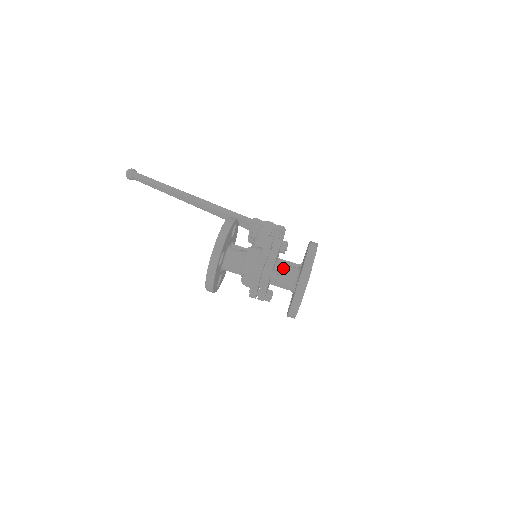
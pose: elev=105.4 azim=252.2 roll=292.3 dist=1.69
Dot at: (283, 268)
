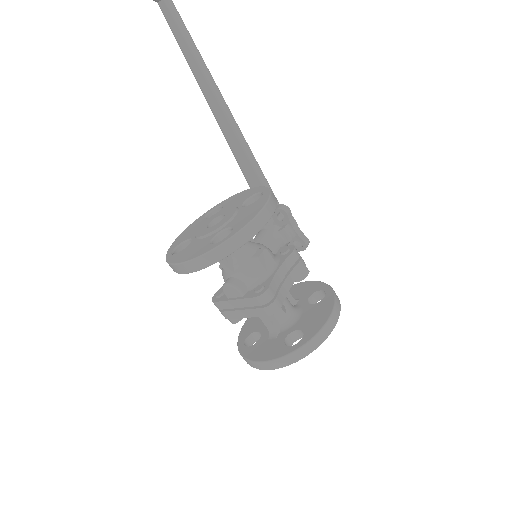
Dot at: occluded
